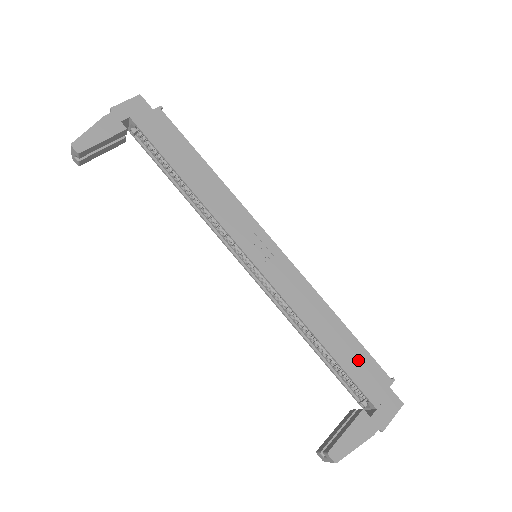
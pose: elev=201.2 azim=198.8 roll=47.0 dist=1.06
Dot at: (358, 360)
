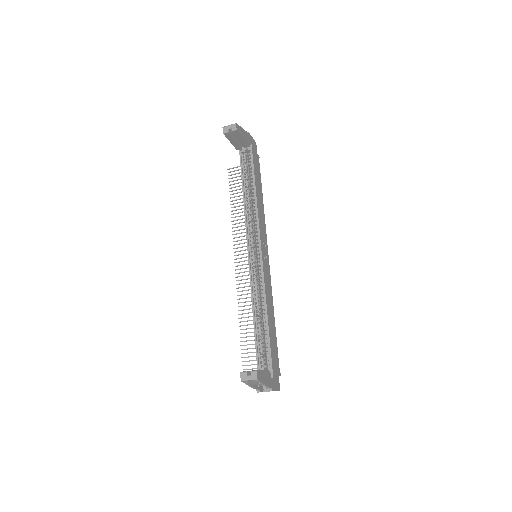
Dot at: (275, 347)
